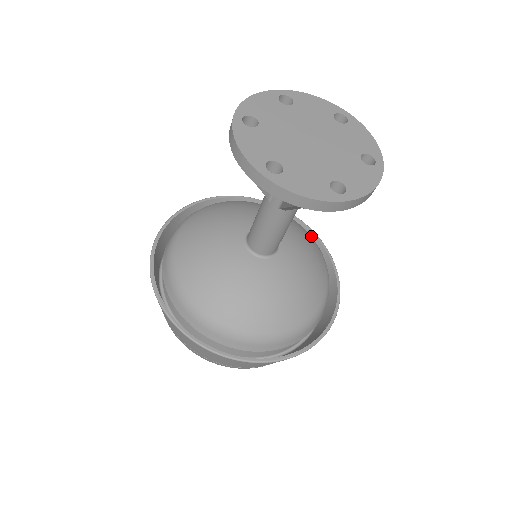
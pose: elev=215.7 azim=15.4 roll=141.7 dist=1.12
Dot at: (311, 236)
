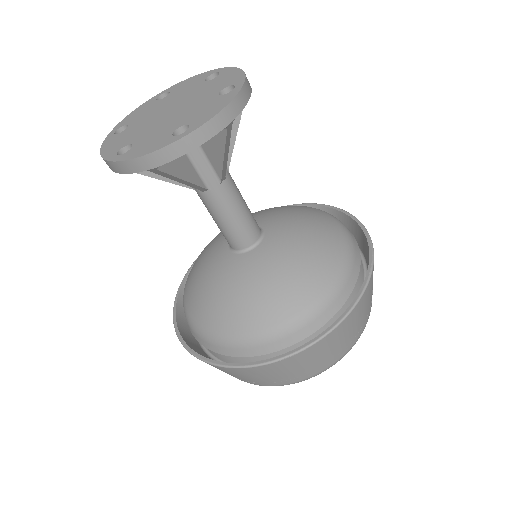
Dot at: (337, 214)
